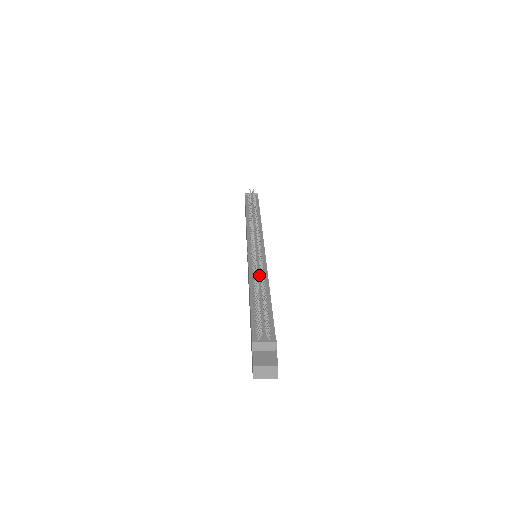
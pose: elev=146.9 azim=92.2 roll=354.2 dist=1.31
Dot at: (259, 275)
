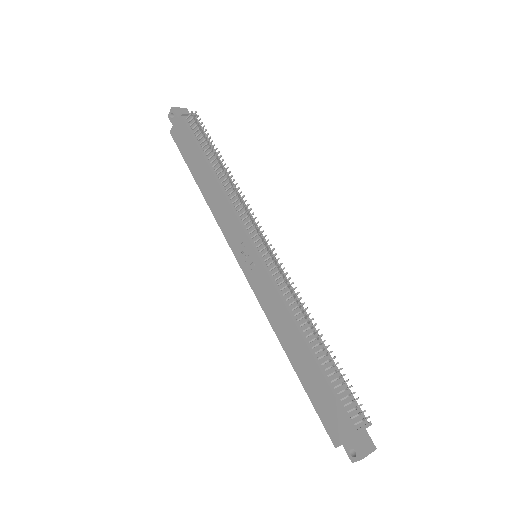
Dot at: (302, 313)
